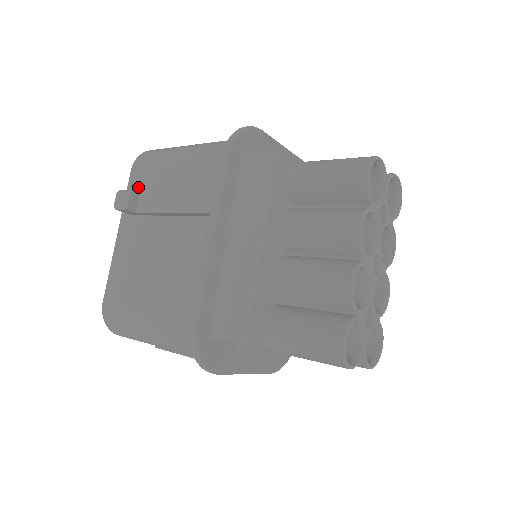
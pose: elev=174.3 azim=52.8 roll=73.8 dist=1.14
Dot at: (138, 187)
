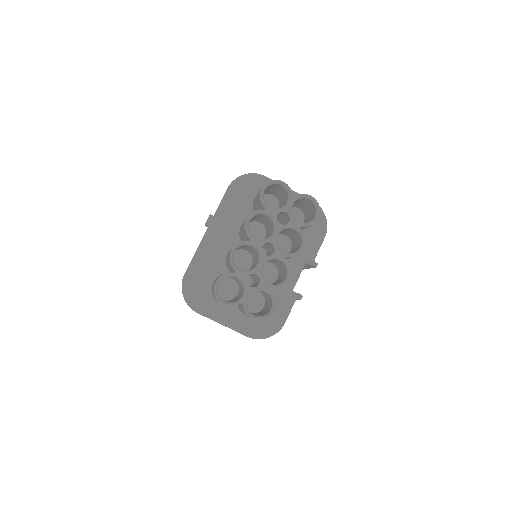
Dot at: occluded
